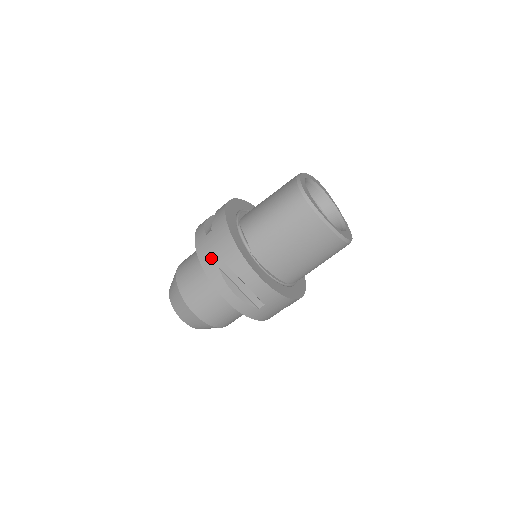
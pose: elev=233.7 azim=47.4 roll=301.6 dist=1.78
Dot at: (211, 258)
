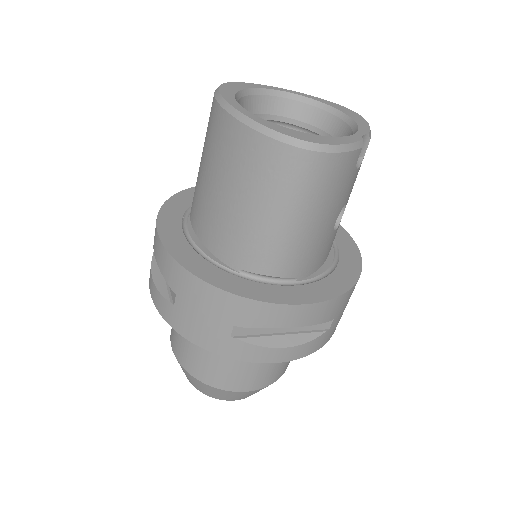
Dot at: occluded
